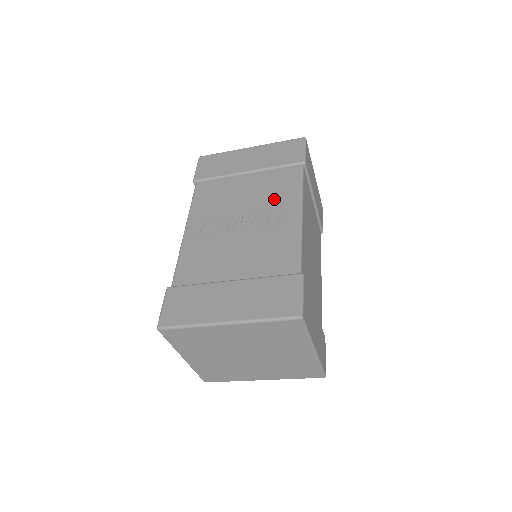
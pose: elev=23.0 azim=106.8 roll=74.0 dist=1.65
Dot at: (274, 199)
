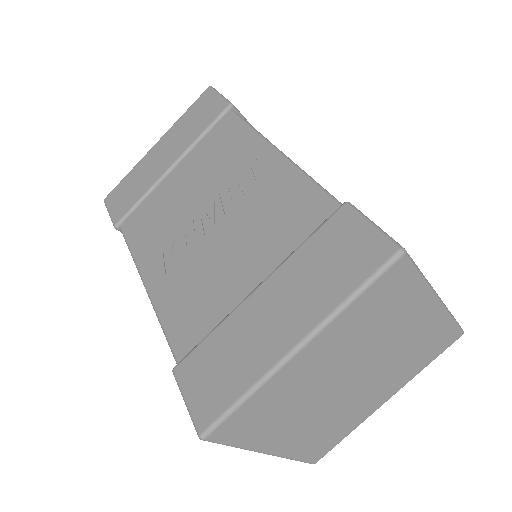
Dot at: (228, 164)
